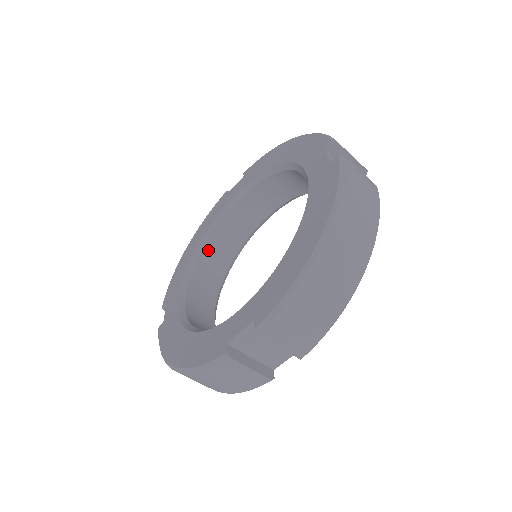
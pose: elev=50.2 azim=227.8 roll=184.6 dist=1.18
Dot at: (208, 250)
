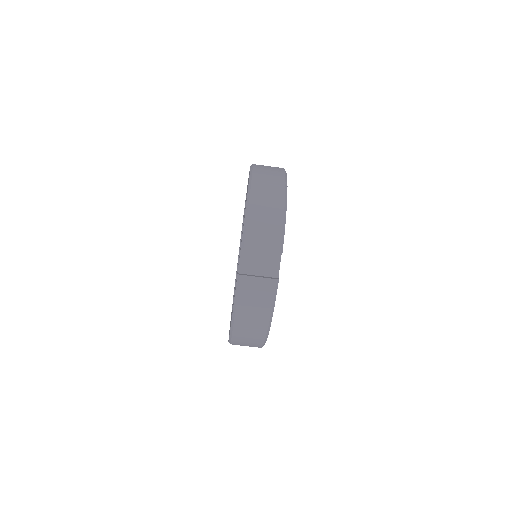
Dot at: occluded
